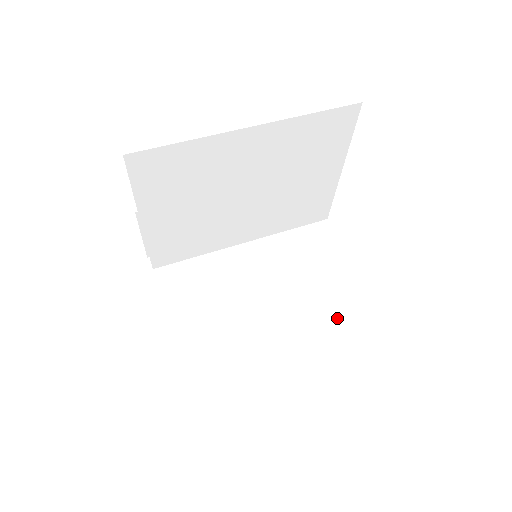
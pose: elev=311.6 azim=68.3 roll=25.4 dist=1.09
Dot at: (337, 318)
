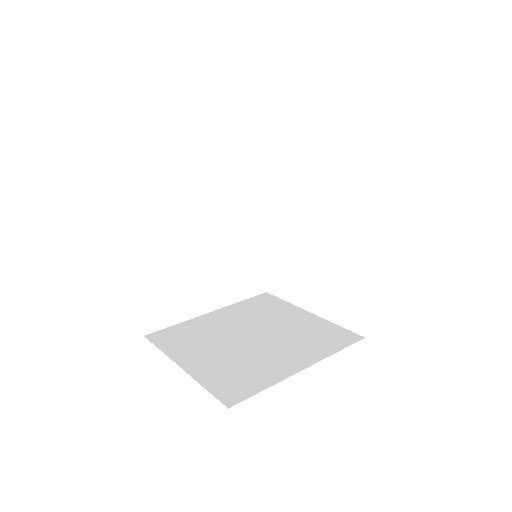
Dot at: (343, 332)
